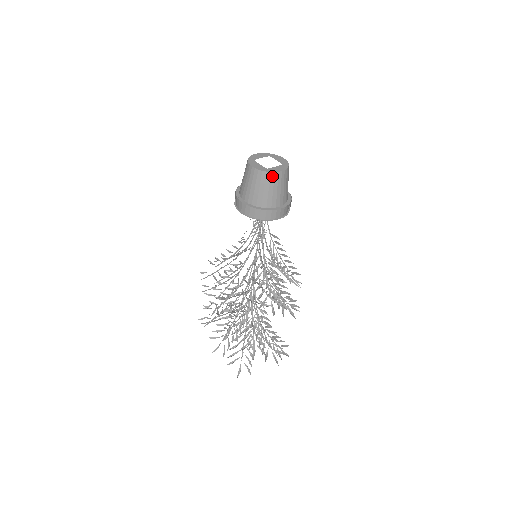
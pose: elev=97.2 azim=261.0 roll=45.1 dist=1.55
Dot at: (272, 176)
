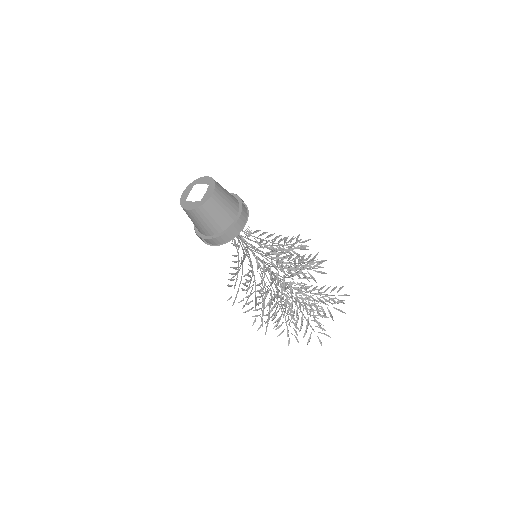
Dot at: (209, 204)
